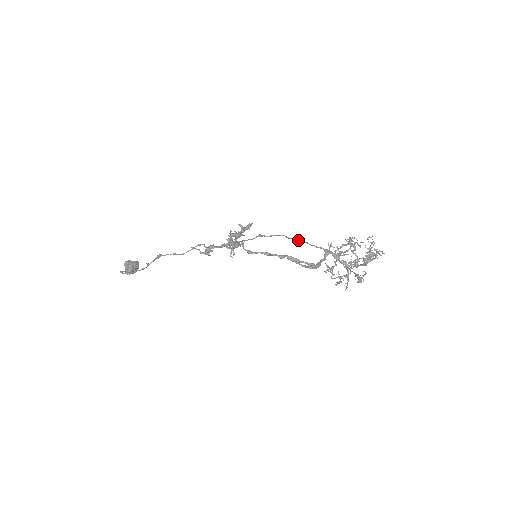
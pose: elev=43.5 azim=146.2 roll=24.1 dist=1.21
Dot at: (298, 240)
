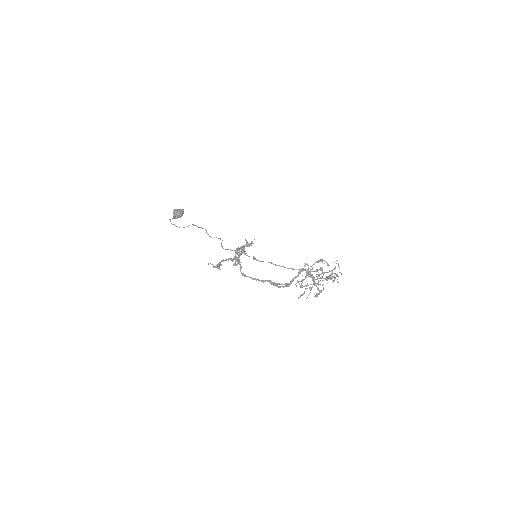
Dot at: (280, 266)
